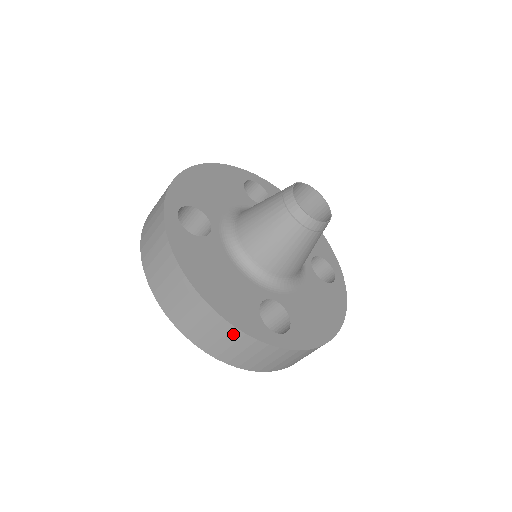
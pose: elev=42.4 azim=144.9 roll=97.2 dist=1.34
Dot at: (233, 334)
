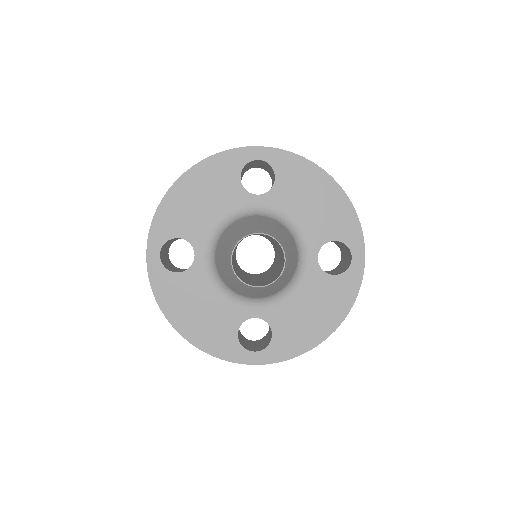
Dot at: occluded
